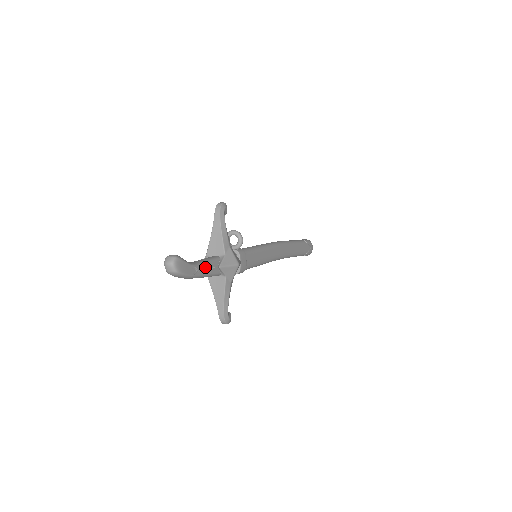
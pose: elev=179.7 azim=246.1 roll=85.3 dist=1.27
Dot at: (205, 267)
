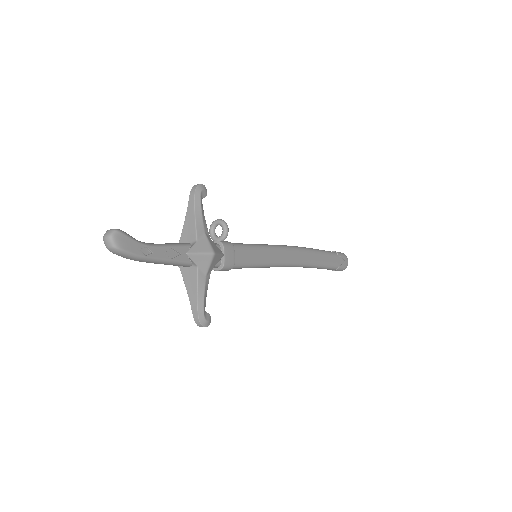
Dot at: (165, 250)
